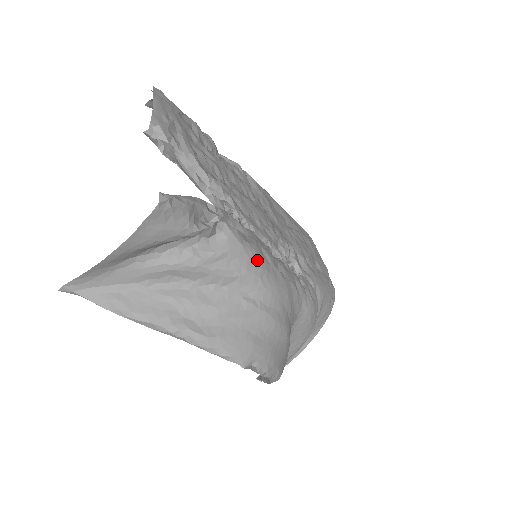
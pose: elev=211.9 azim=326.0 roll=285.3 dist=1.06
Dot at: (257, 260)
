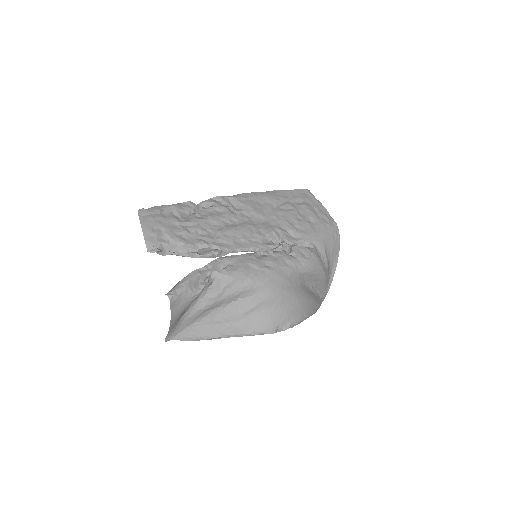
Dot at: (246, 276)
